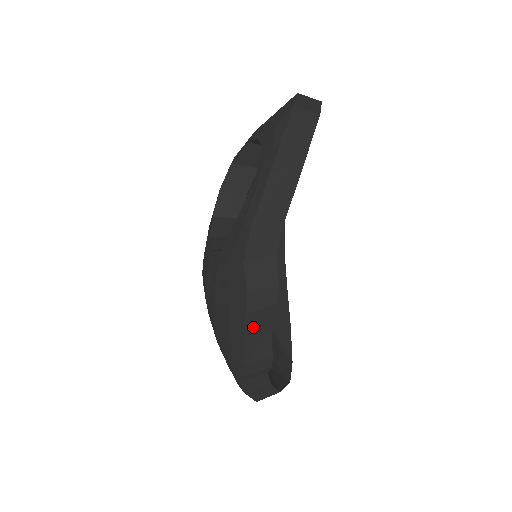
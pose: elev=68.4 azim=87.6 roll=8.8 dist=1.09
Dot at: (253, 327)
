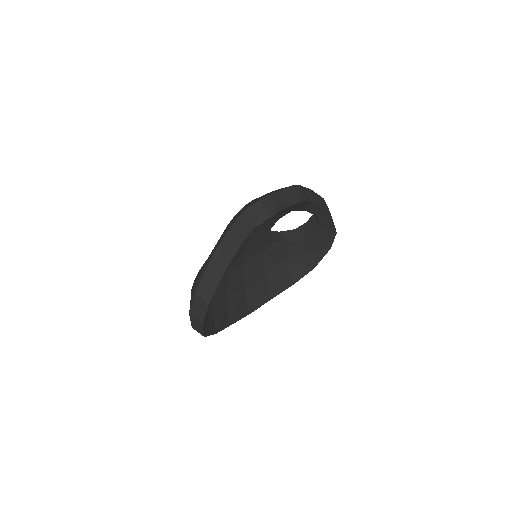
Dot at: (288, 193)
